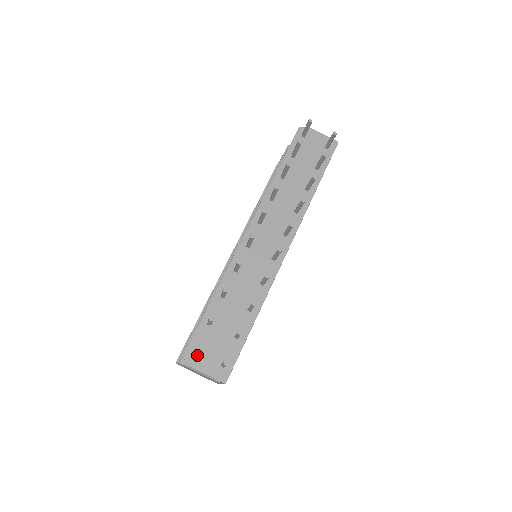
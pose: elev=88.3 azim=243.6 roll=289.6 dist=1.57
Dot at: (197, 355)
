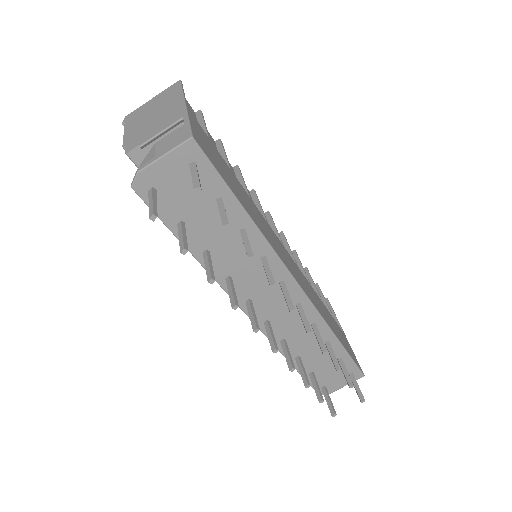
Dot at: (327, 387)
